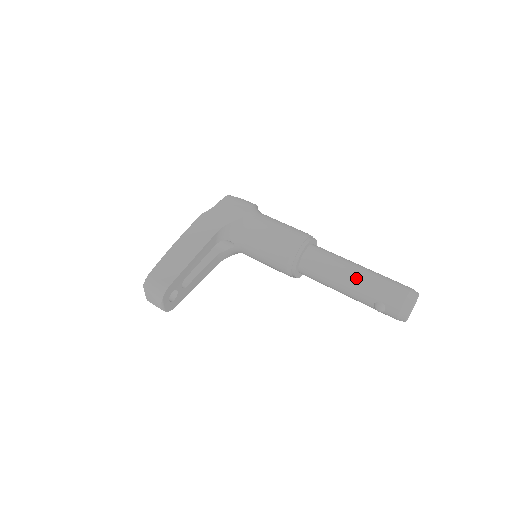
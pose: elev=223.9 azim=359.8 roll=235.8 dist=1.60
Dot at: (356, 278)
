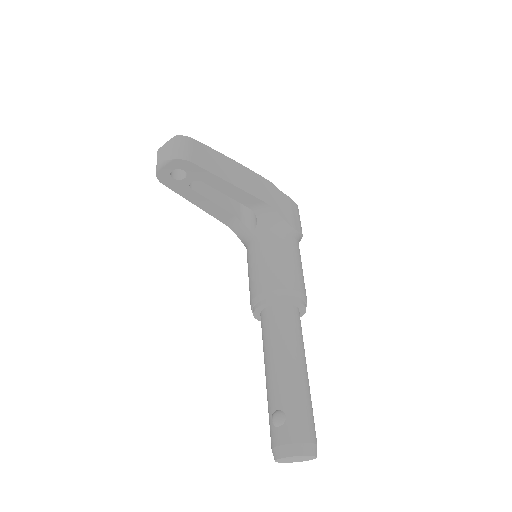
Dot at: (296, 373)
